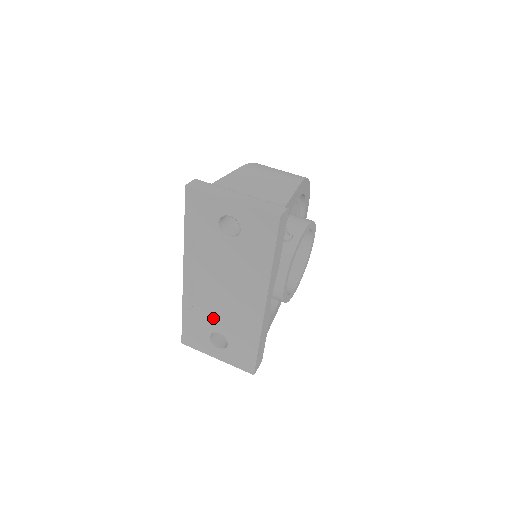
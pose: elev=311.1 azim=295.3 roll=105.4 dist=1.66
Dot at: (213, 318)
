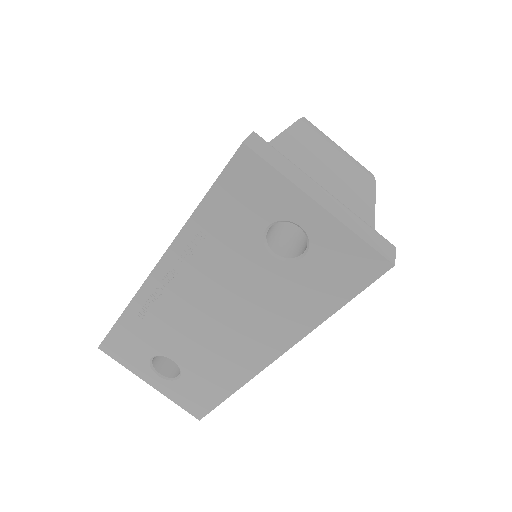
Dot at: (174, 340)
